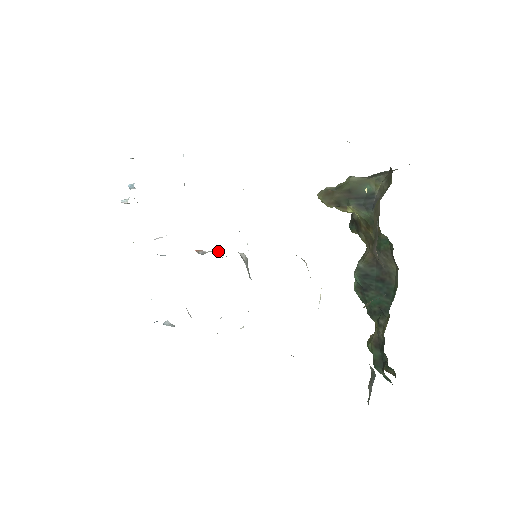
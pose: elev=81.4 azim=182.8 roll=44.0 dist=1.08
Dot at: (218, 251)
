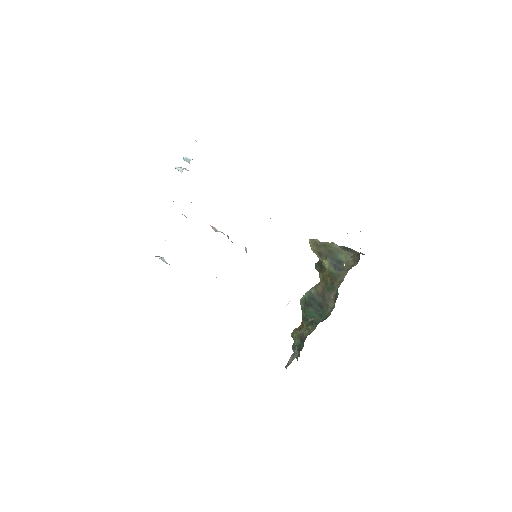
Dot at: (228, 236)
